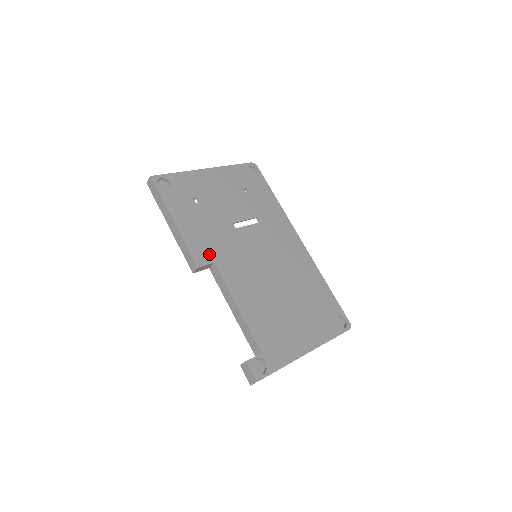
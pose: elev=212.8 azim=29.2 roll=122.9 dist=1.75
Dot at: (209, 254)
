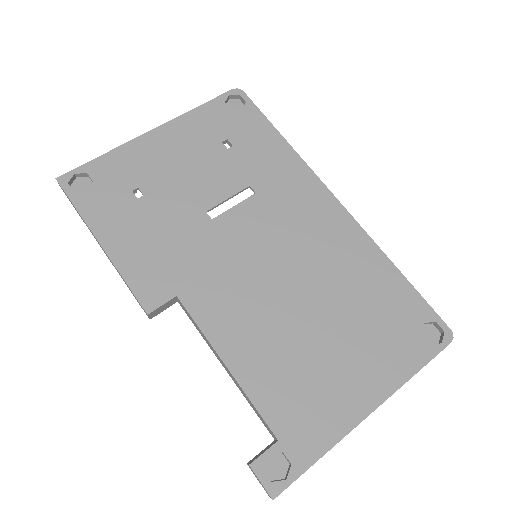
Dot at: (166, 283)
